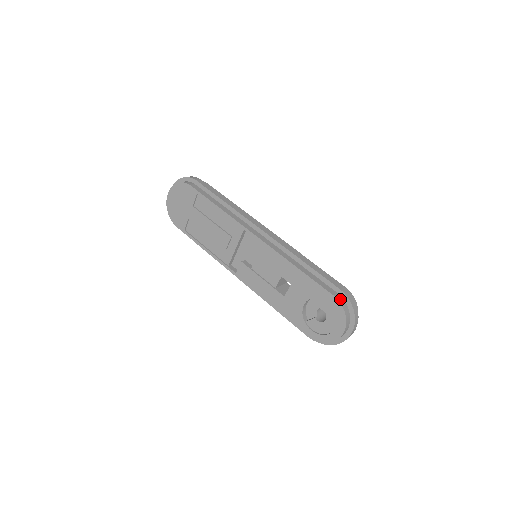
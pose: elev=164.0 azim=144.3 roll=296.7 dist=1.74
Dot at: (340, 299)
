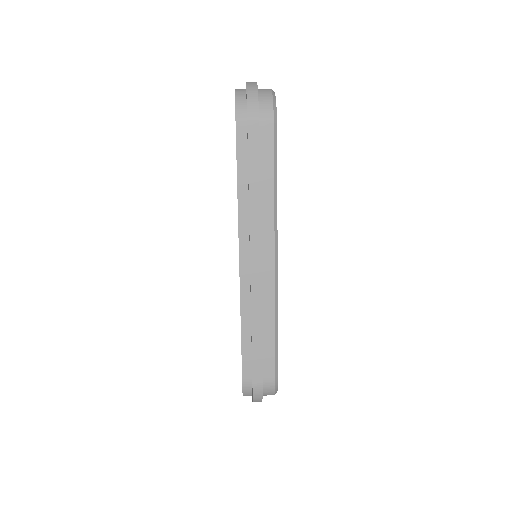
Dot at: (247, 386)
